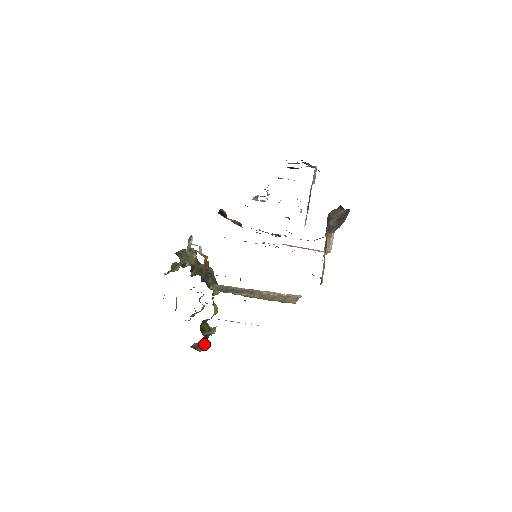
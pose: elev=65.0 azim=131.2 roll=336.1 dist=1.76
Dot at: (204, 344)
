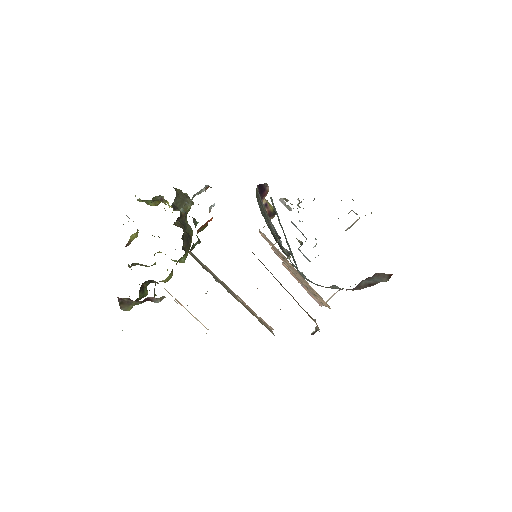
Dot at: (134, 305)
